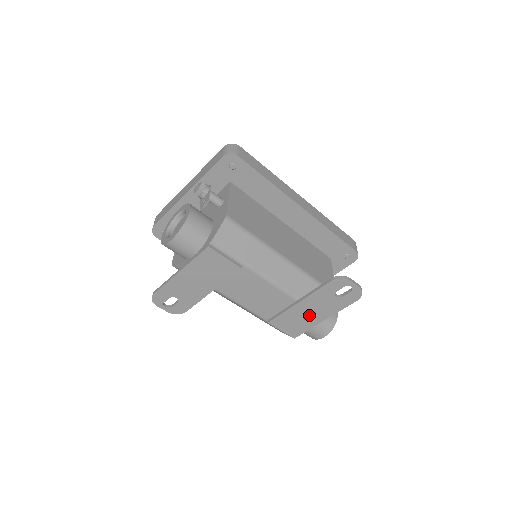
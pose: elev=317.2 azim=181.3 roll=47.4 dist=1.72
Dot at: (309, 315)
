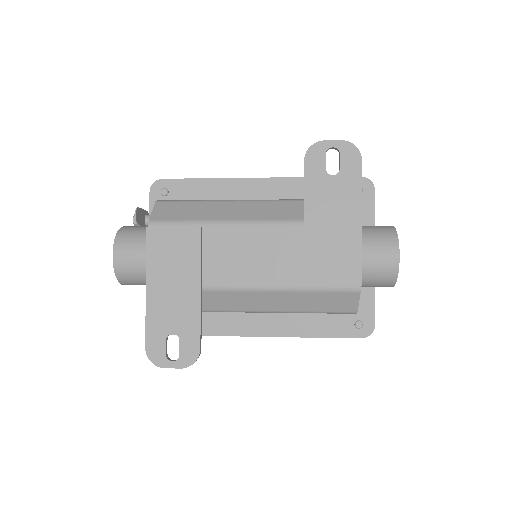
Dot at: (336, 230)
